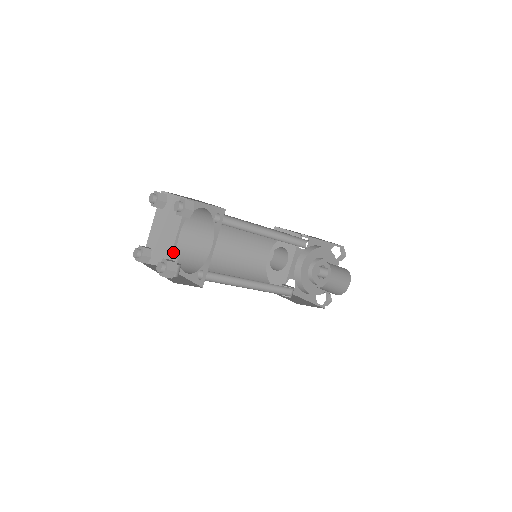
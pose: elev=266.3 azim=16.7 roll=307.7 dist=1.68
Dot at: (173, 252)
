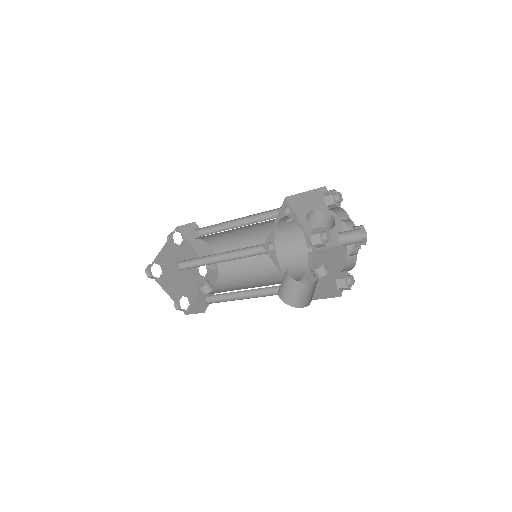
Dot at: occluded
